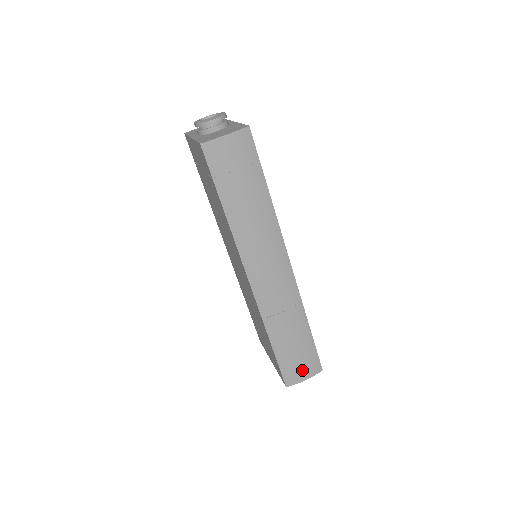
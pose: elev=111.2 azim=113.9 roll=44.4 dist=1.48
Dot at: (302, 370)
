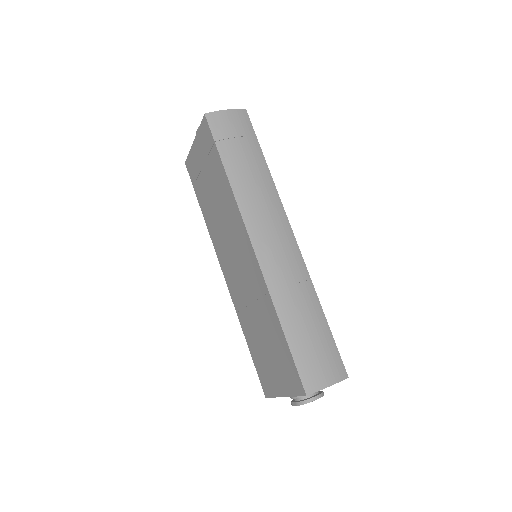
Dot at: (323, 370)
